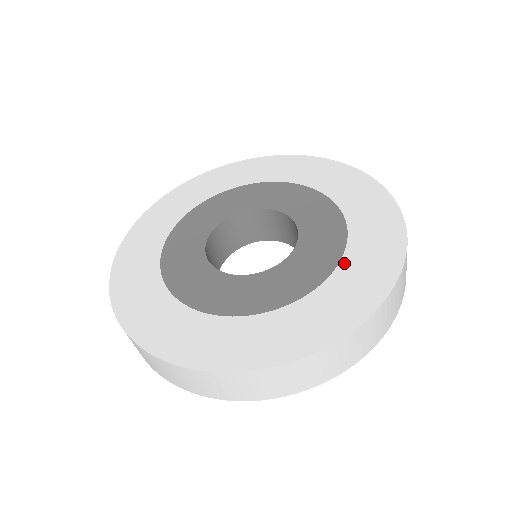
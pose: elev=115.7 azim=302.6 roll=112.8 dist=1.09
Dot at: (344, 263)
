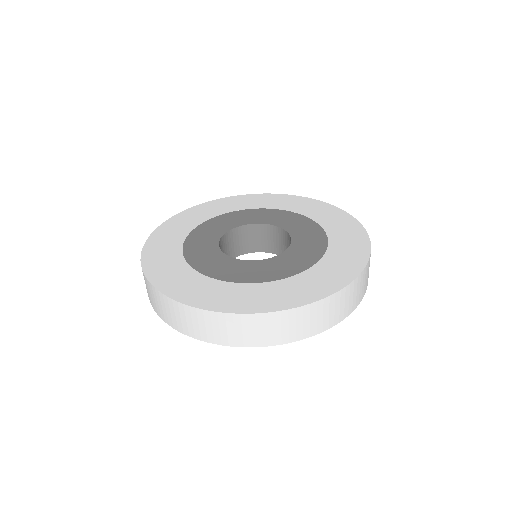
Dot at: (285, 281)
